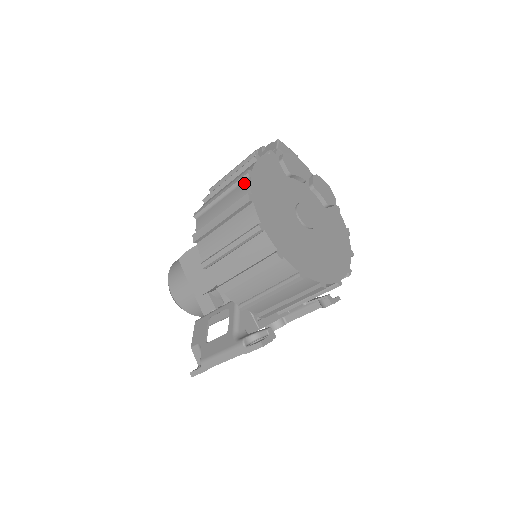
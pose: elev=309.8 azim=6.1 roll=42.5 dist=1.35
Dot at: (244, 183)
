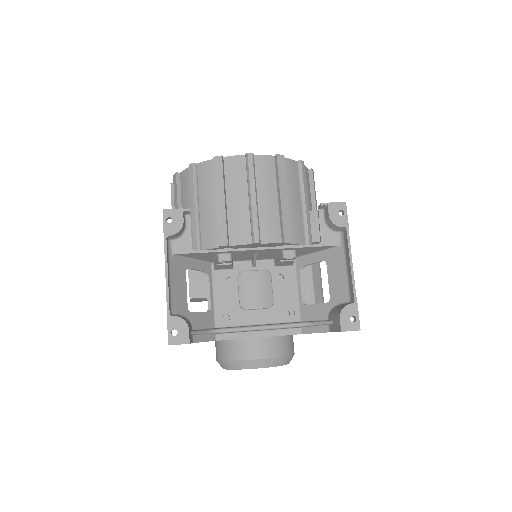
Dot at: occluded
